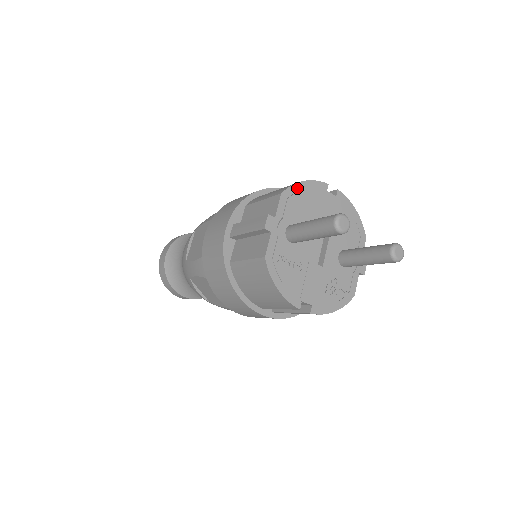
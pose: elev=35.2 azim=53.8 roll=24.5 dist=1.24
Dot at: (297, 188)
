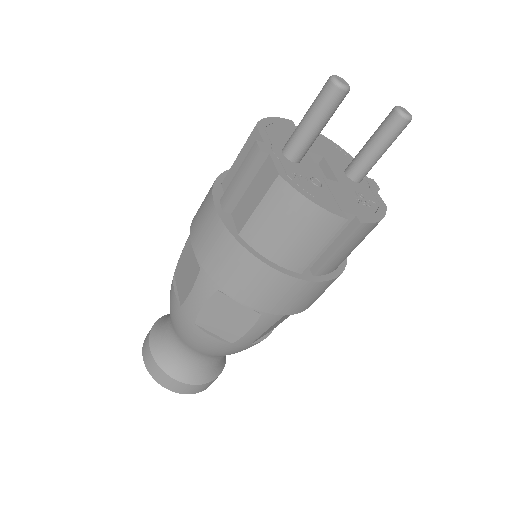
Dot at: (267, 122)
